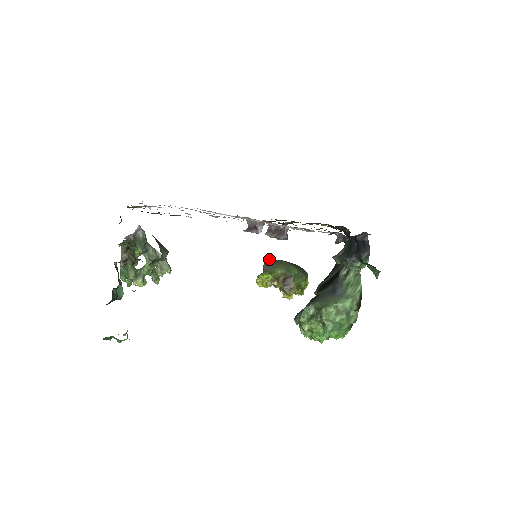
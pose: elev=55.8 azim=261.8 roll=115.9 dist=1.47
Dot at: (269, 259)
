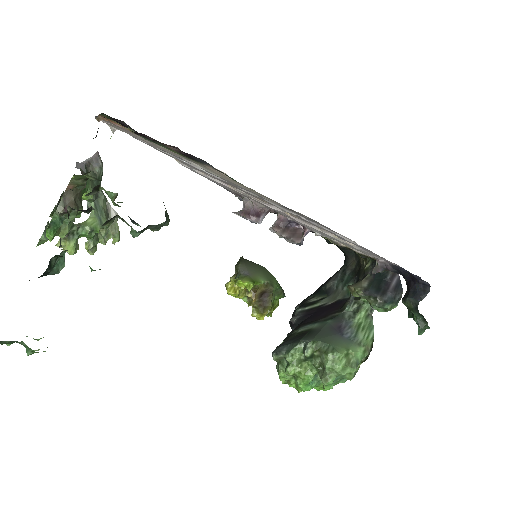
Dot at: (245, 259)
